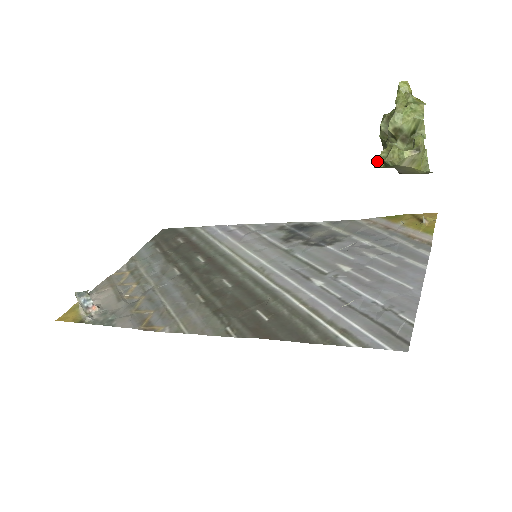
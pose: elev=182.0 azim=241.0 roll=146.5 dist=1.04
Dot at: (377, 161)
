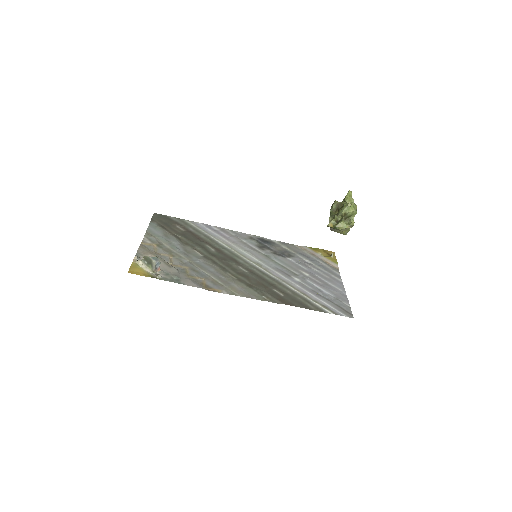
Dot at: (329, 224)
